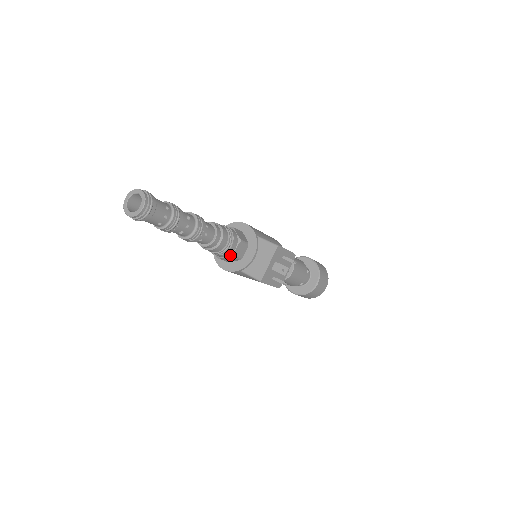
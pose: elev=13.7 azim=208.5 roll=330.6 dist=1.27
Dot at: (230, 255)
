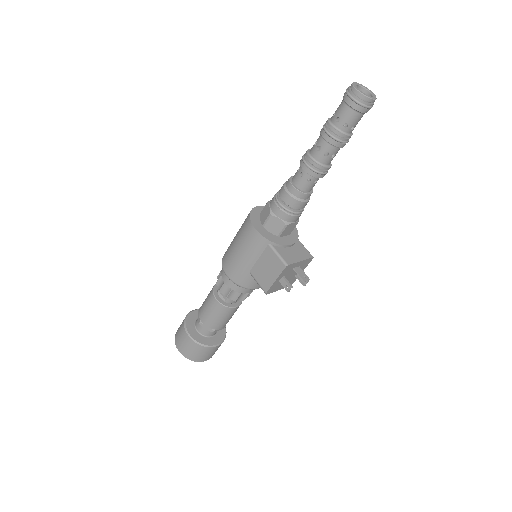
Dot at: (286, 221)
